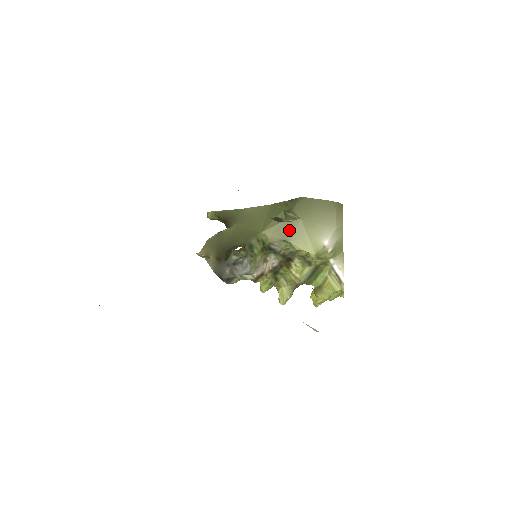
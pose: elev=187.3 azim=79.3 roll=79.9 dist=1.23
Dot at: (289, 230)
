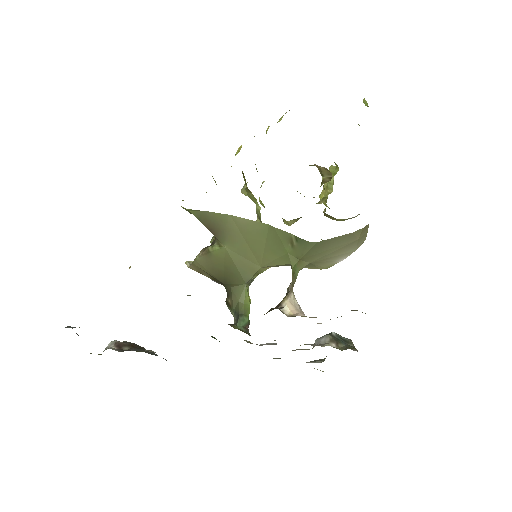
Dot at: occluded
